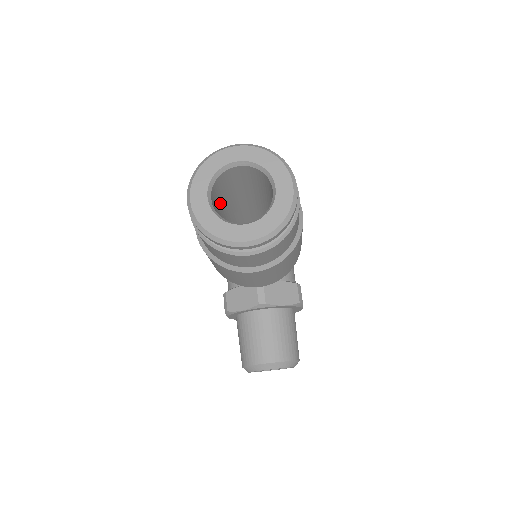
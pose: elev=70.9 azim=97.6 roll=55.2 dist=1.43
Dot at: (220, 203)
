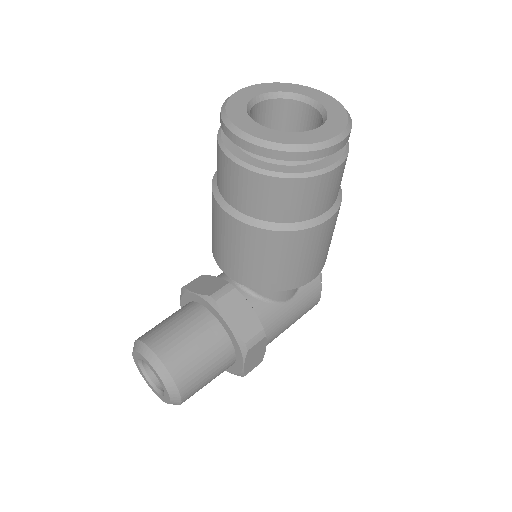
Dot at: occluded
